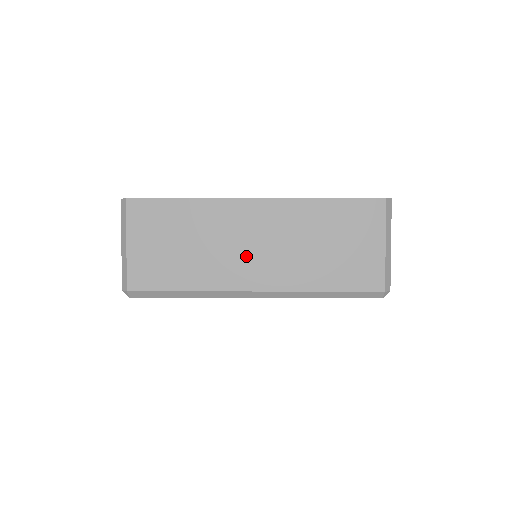
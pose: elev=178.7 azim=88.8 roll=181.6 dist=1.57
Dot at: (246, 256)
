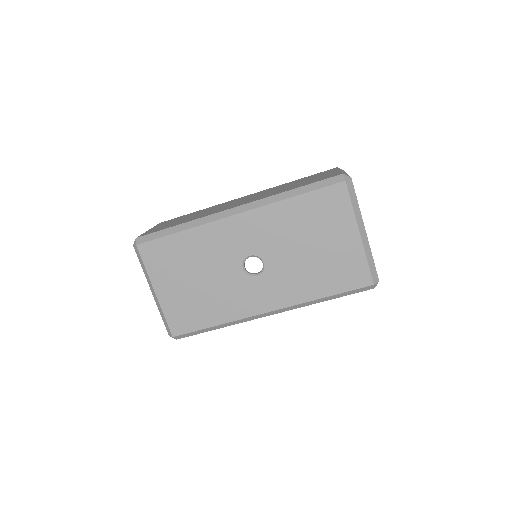
Dot at: occluded
